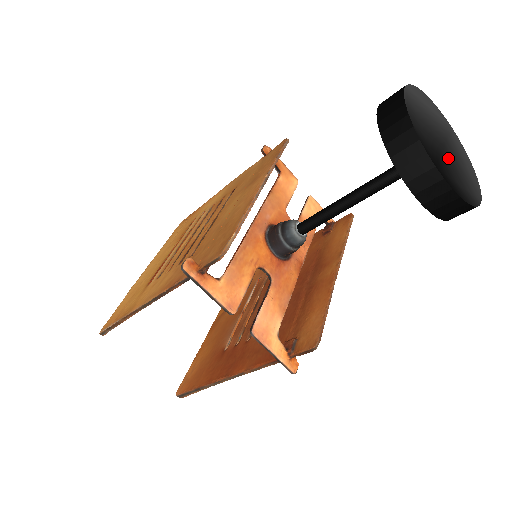
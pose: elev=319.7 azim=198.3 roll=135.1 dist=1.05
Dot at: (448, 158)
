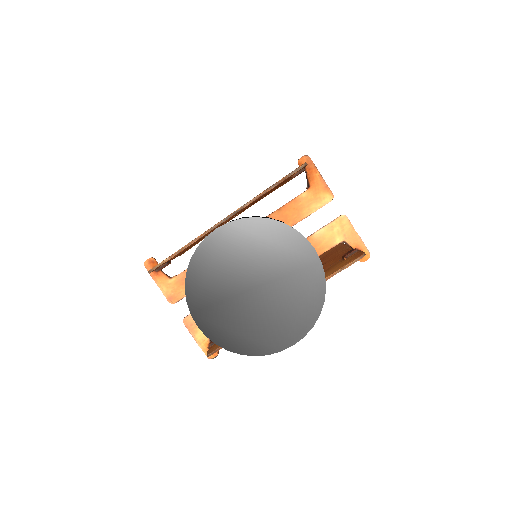
Dot at: (243, 304)
